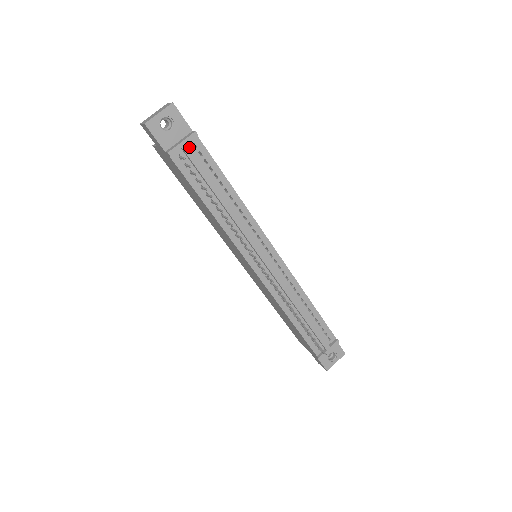
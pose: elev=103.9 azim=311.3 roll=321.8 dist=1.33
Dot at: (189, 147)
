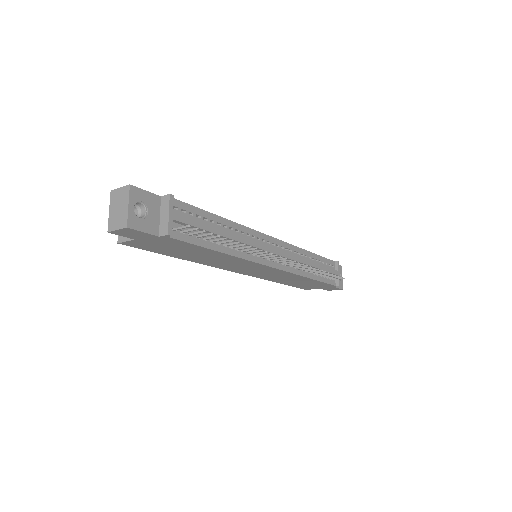
Dot at: (176, 213)
